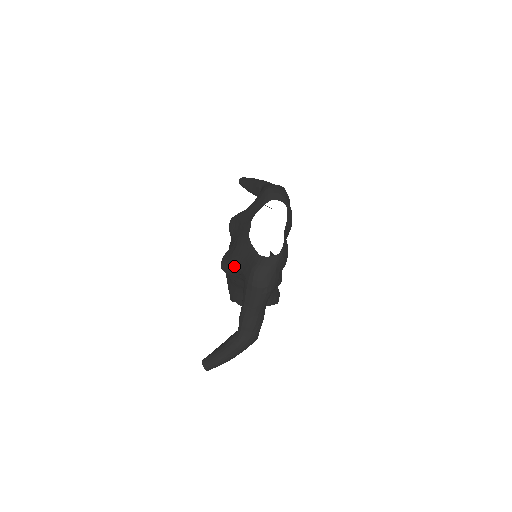
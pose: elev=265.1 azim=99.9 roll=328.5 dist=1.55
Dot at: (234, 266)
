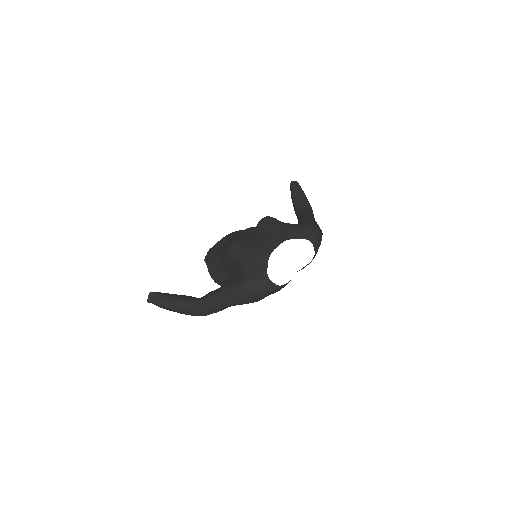
Dot at: (241, 258)
